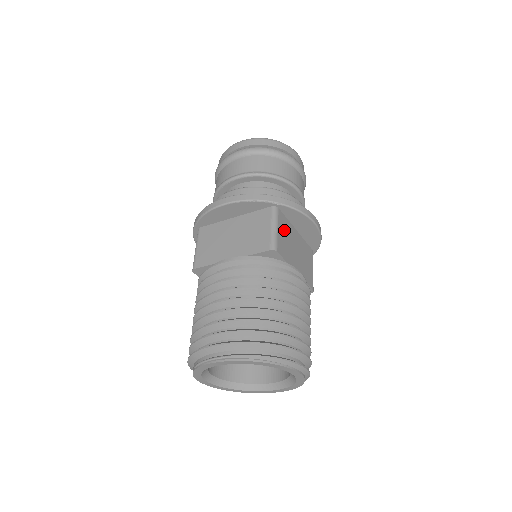
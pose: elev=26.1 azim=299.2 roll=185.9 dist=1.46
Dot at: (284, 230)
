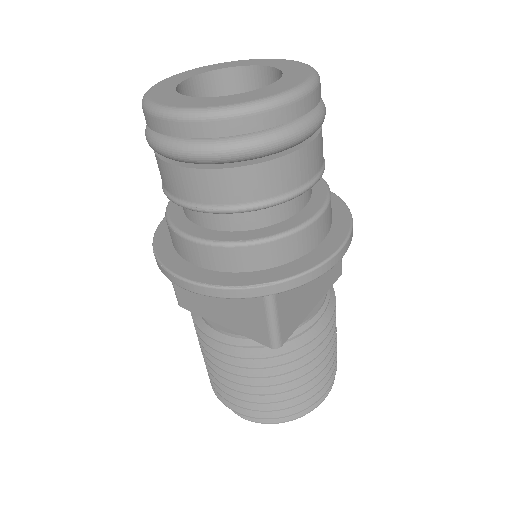
Dot at: (289, 297)
